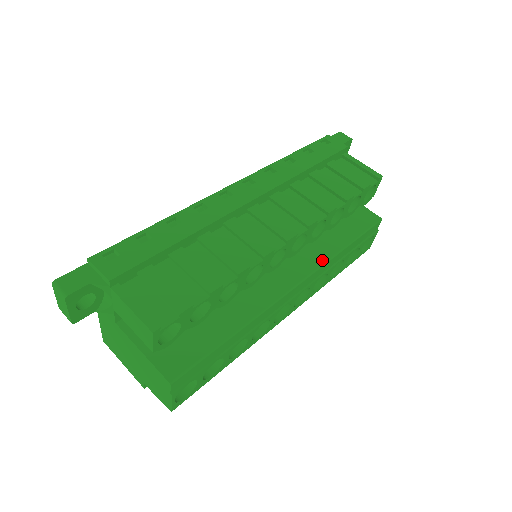
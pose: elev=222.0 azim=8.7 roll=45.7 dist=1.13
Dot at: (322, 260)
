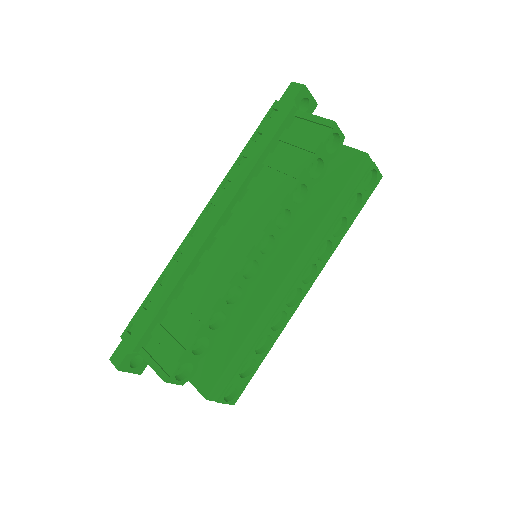
Dot at: (307, 238)
